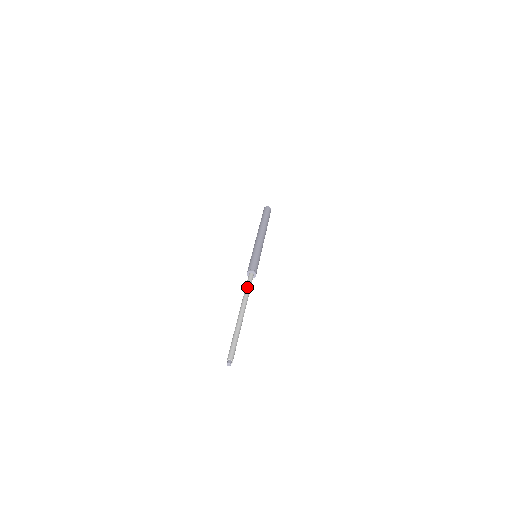
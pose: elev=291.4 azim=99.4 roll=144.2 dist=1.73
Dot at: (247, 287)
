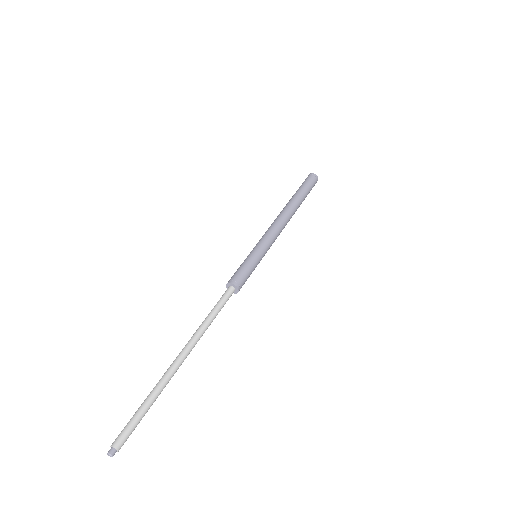
Dot at: (212, 311)
